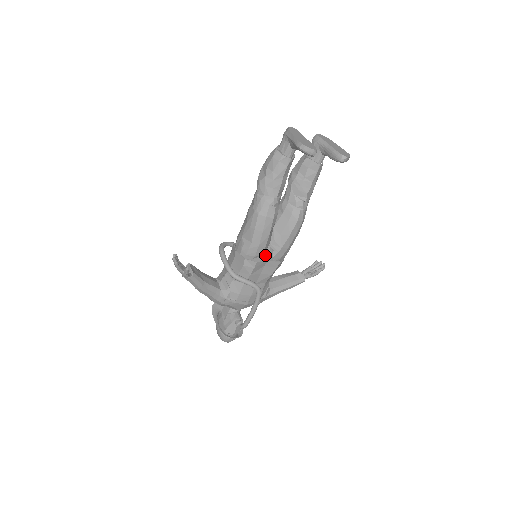
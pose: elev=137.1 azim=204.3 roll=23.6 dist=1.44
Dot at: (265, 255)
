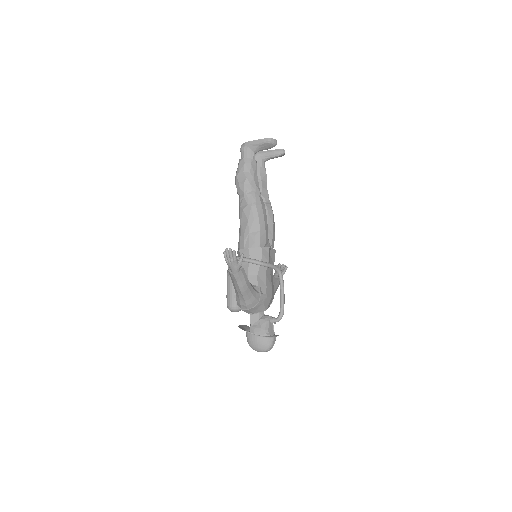
Dot at: (268, 243)
